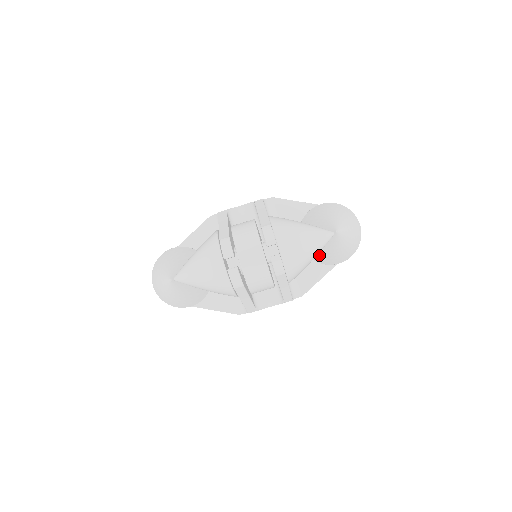
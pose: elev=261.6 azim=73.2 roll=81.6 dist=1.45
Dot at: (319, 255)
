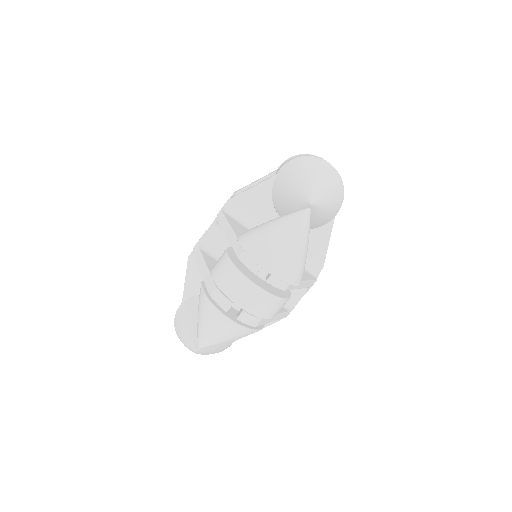
Dot at: (311, 225)
